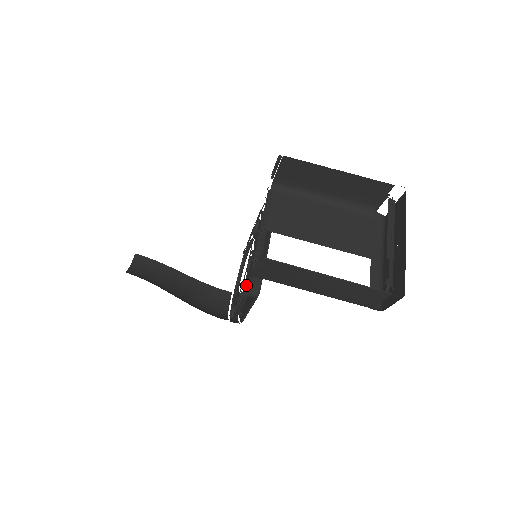
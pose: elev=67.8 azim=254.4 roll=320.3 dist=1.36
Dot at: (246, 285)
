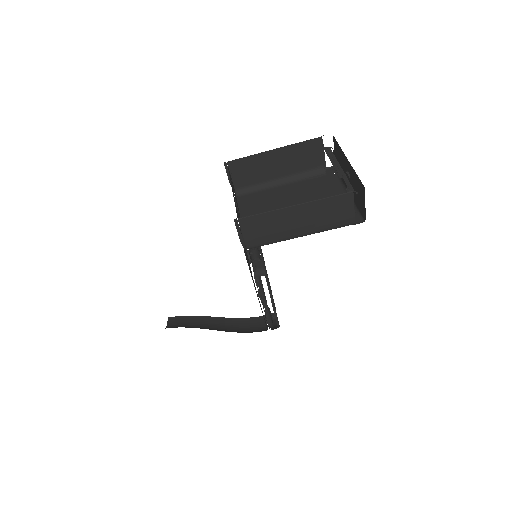
Dot at: occluded
